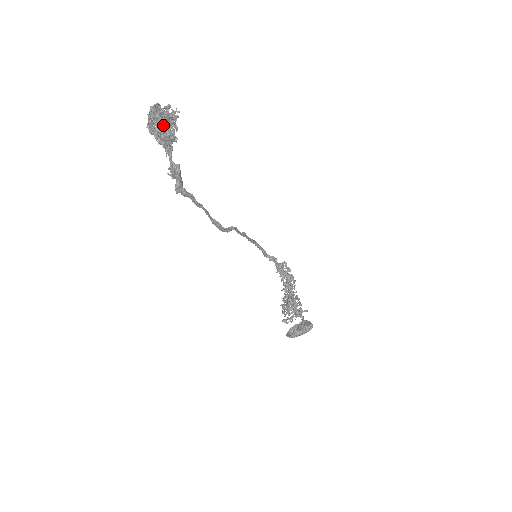
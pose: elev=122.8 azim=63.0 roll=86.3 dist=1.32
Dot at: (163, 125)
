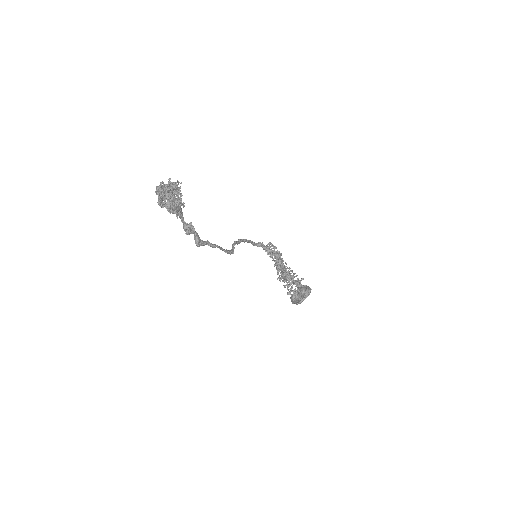
Dot at: (174, 200)
